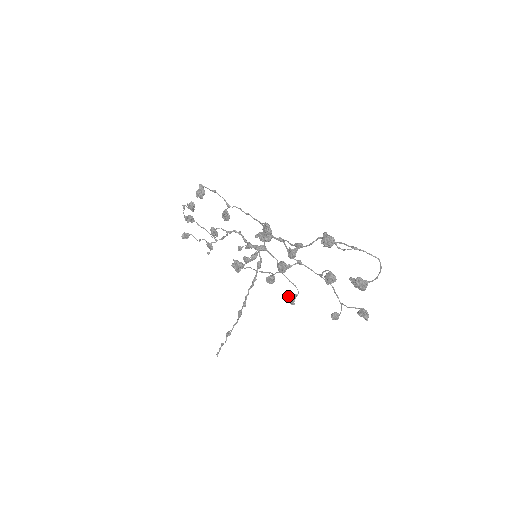
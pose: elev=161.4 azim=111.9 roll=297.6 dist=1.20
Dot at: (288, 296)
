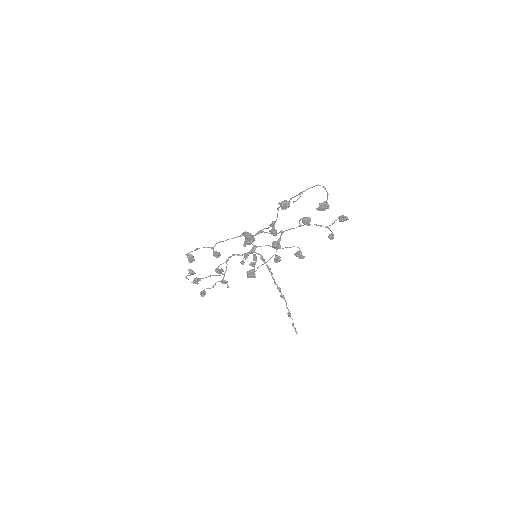
Dot at: (296, 256)
